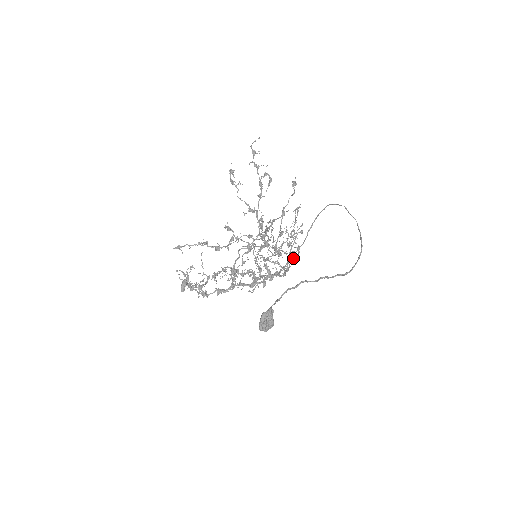
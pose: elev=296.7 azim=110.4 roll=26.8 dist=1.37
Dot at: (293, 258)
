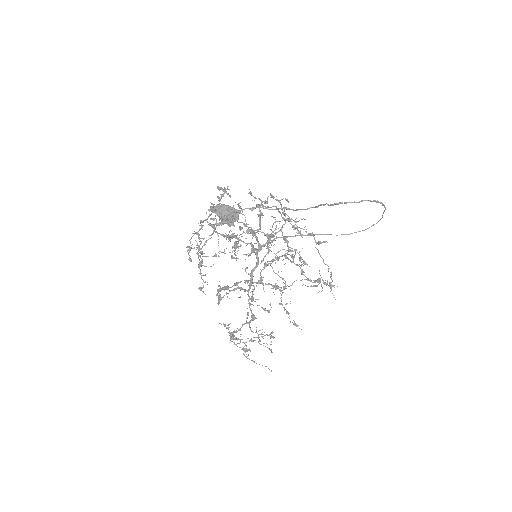
Dot at: occluded
